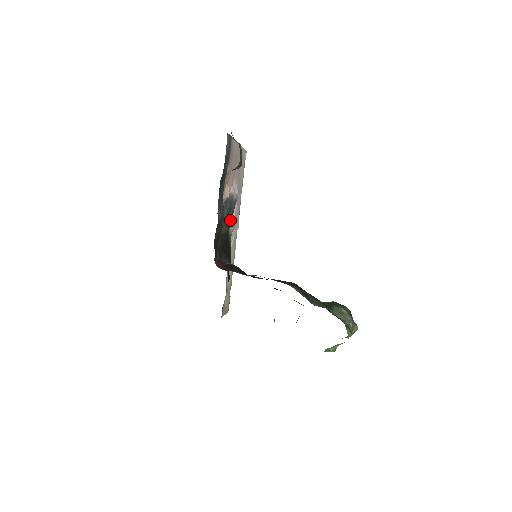
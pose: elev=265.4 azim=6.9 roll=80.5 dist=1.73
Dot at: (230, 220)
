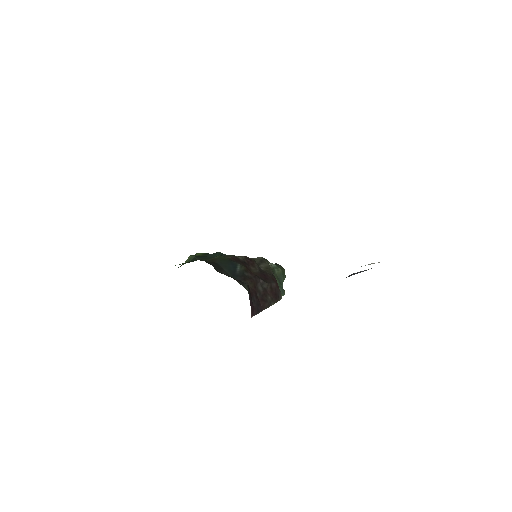
Dot at: occluded
